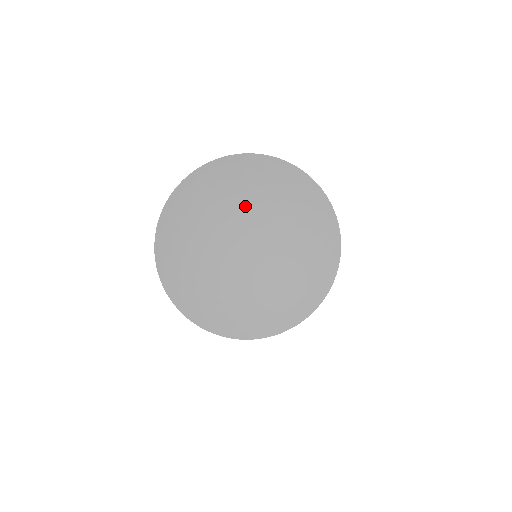
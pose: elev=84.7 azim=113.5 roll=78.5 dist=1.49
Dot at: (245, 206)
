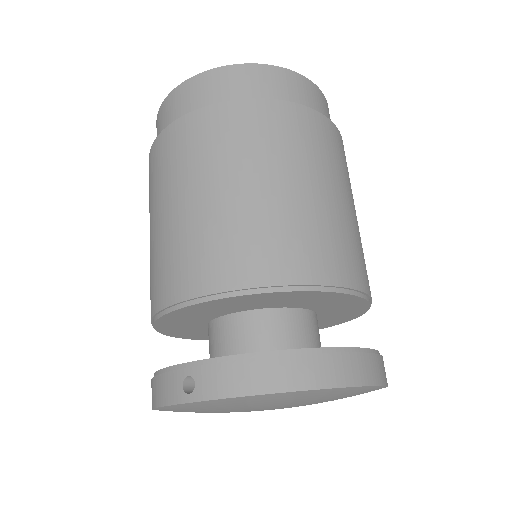
Dot at: occluded
